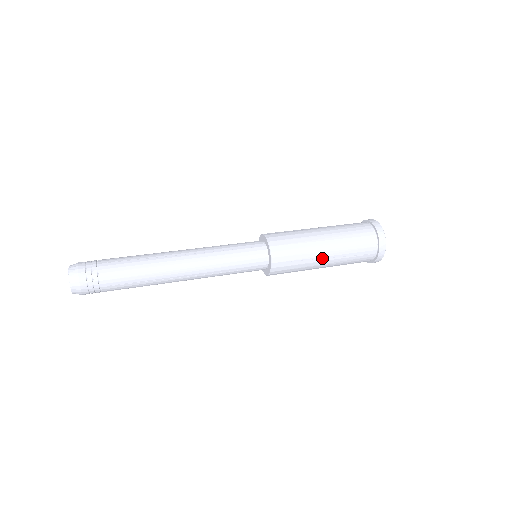
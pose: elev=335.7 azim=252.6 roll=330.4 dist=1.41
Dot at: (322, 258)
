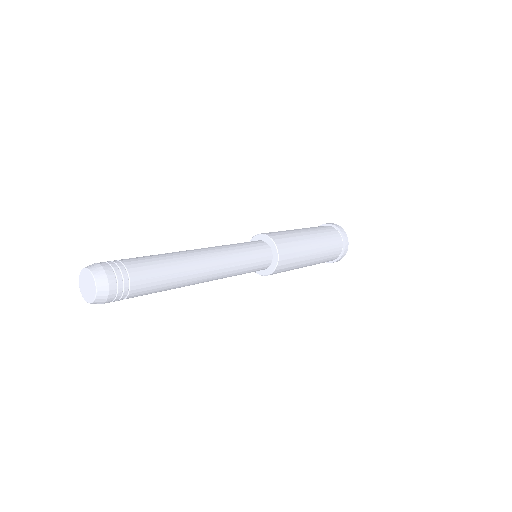
Dot at: (310, 246)
